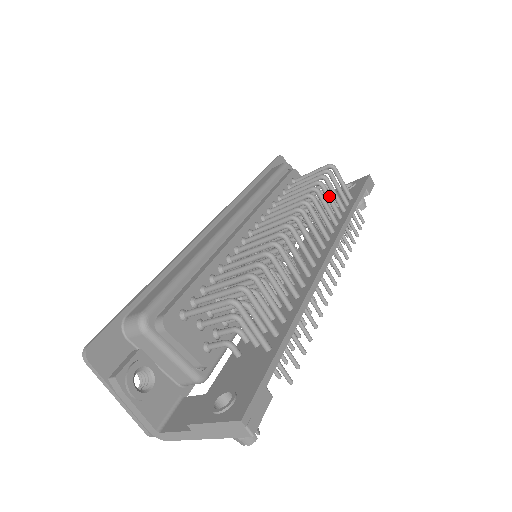
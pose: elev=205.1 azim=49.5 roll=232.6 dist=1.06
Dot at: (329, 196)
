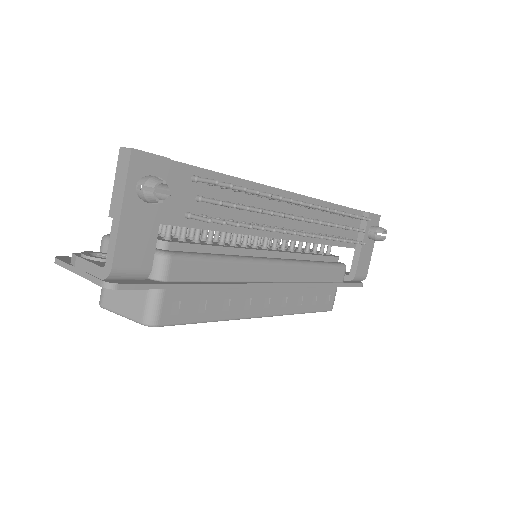
Dot at: occluded
